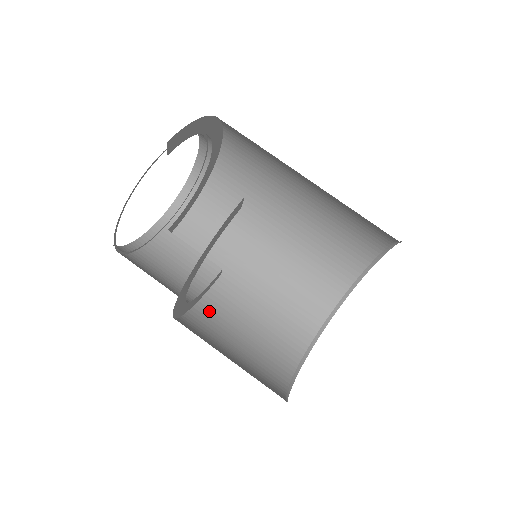
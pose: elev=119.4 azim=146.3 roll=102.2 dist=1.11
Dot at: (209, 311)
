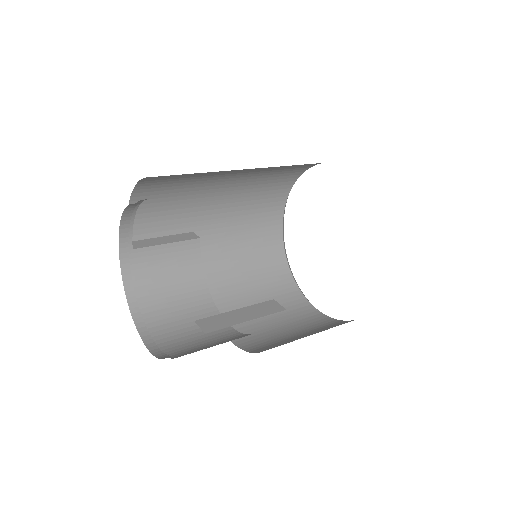
Dot at: (210, 270)
